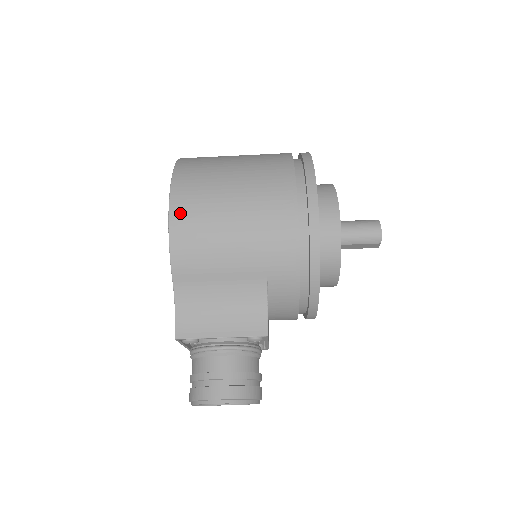
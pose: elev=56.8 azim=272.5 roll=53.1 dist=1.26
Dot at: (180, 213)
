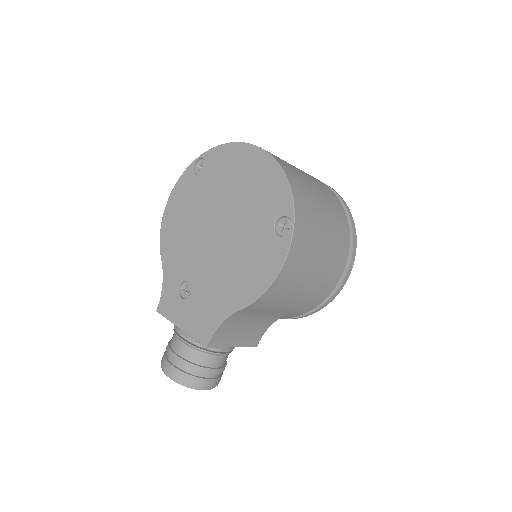
Dot at: (288, 270)
